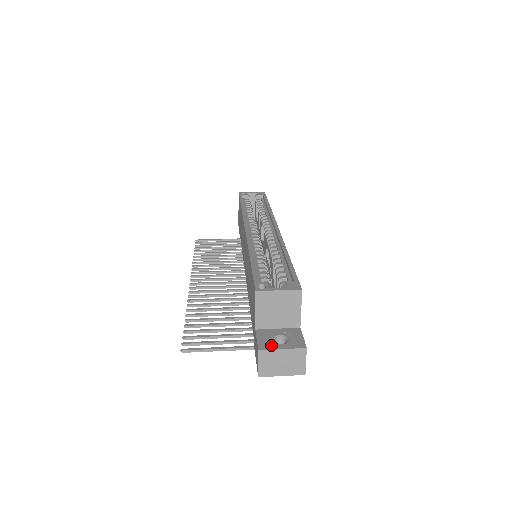
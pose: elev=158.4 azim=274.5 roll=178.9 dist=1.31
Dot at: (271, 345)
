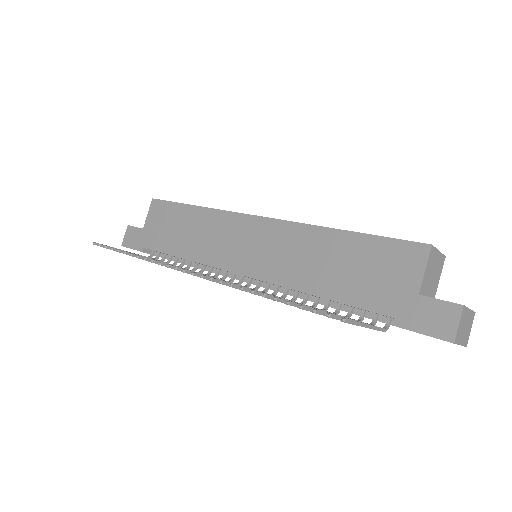
Dot at: occluded
